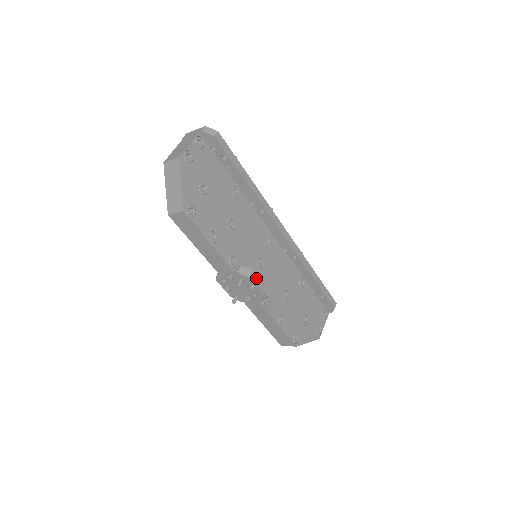
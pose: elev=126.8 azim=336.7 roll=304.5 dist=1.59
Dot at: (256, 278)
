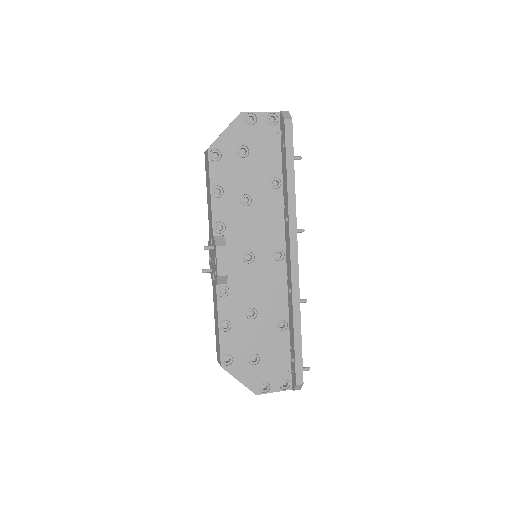
Dot at: (223, 255)
